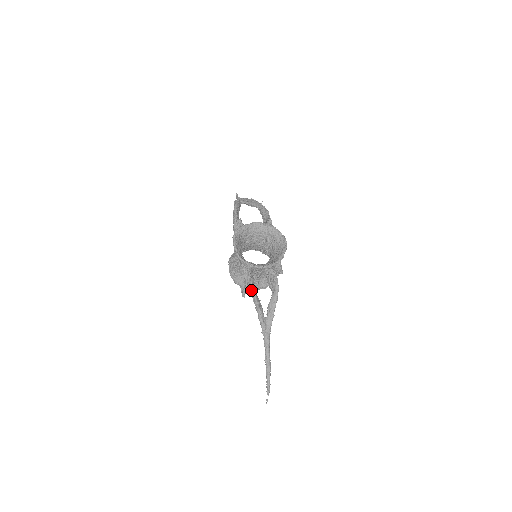
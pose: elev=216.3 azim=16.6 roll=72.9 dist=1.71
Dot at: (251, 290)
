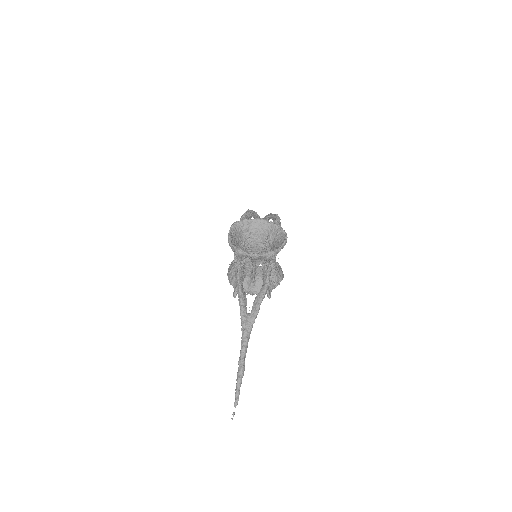
Dot at: (237, 279)
